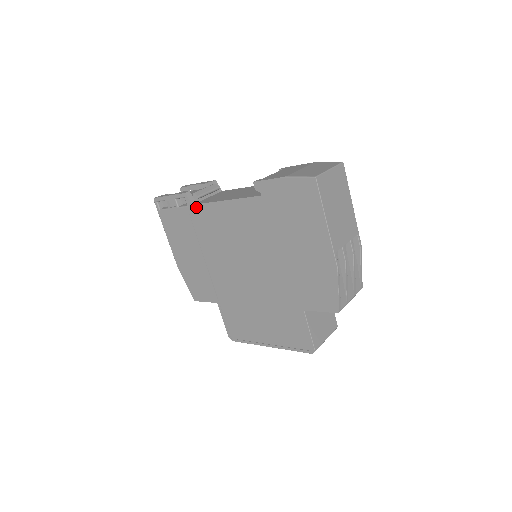
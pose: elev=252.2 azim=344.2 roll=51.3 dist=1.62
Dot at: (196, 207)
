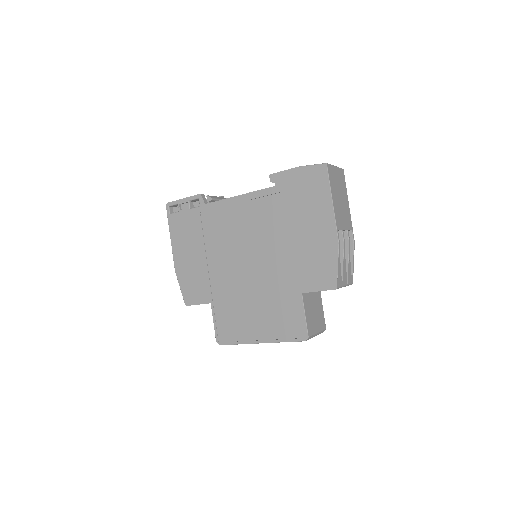
Dot at: (209, 206)
